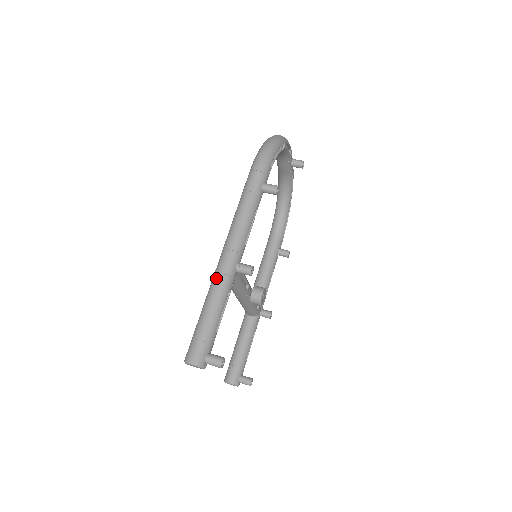
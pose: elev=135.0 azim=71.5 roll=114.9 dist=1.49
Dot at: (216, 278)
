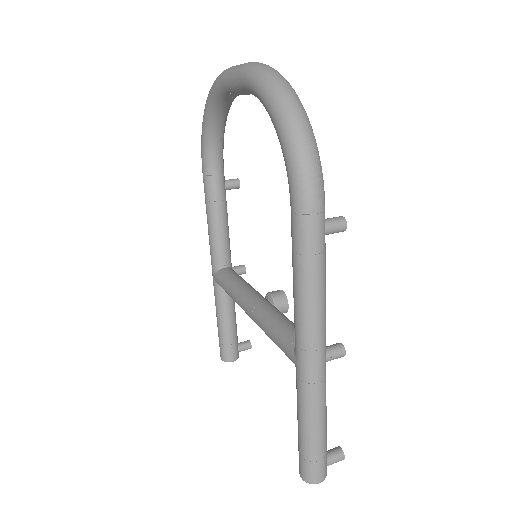
Dot at: (312, 391)
